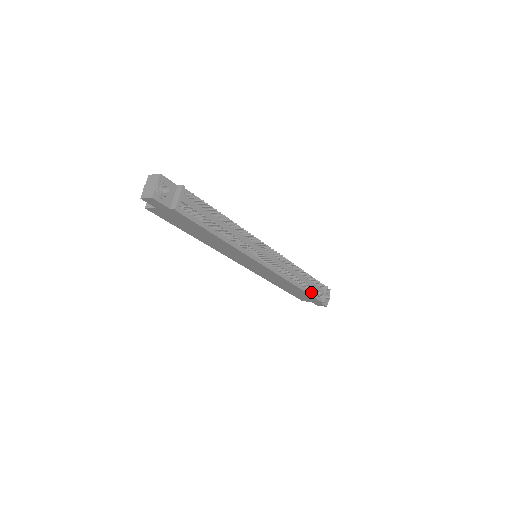
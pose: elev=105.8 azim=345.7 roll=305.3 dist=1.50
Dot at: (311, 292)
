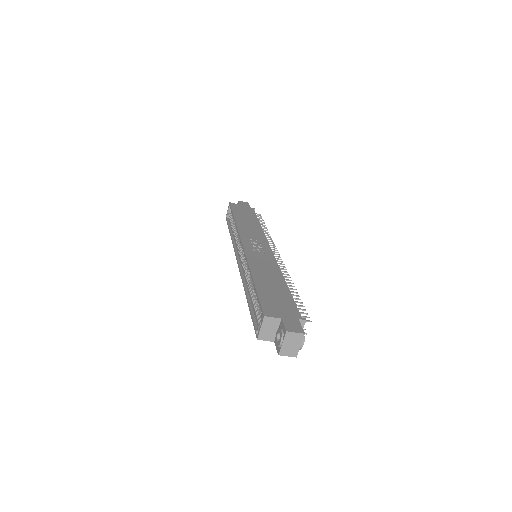
Dot at: occluded
